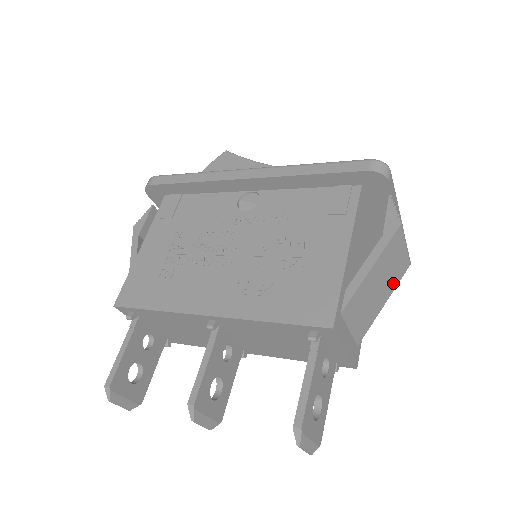
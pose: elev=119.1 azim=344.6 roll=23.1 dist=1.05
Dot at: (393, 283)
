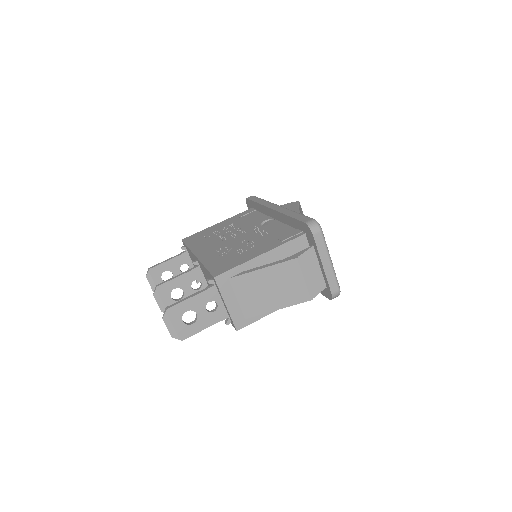
Dot at: (289, 300)
